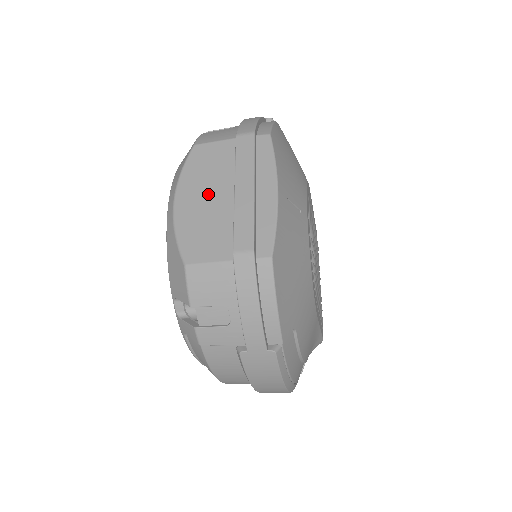
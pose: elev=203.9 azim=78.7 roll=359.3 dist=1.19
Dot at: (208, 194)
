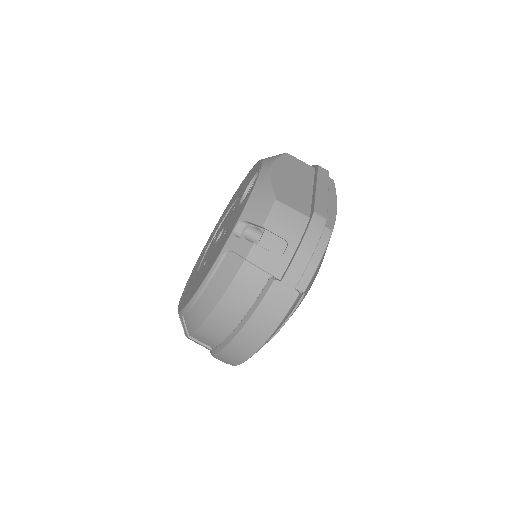
Dot at: (295, 179)
